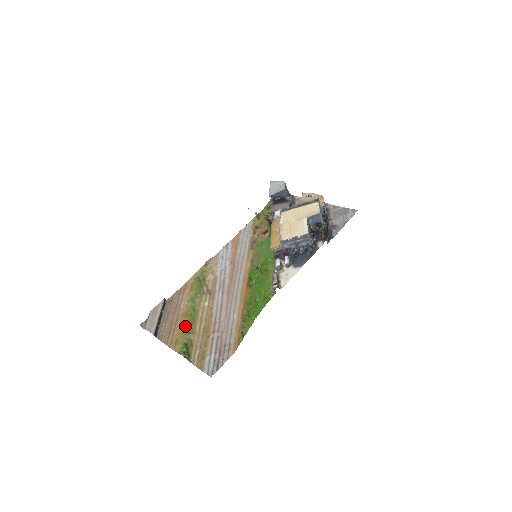
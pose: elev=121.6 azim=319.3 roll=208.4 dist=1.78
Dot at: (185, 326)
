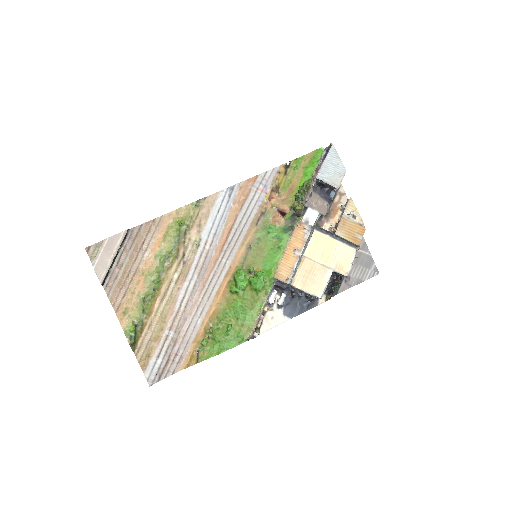
Dot at: (142, 297)
